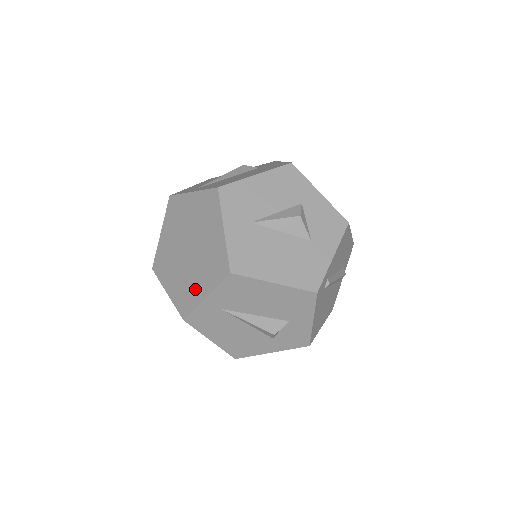
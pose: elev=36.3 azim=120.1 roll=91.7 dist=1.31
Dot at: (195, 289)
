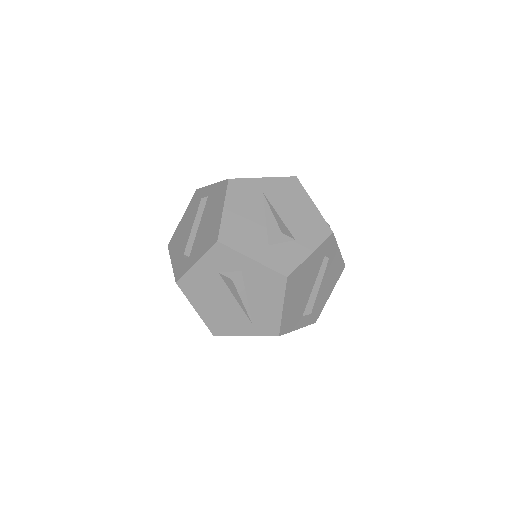
Dot at: occluded
